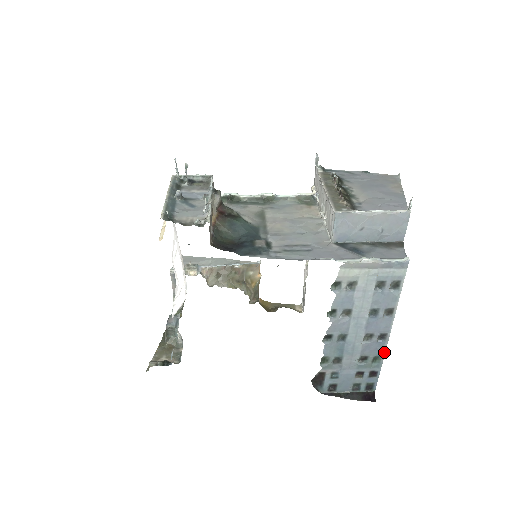
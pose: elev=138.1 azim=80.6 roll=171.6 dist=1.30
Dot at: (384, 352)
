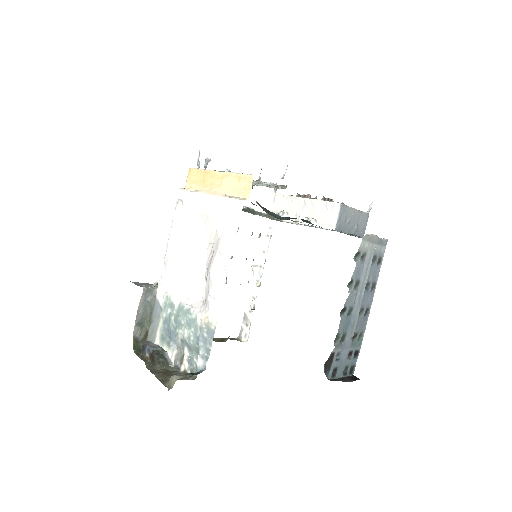
Dot at: (365, 328)
